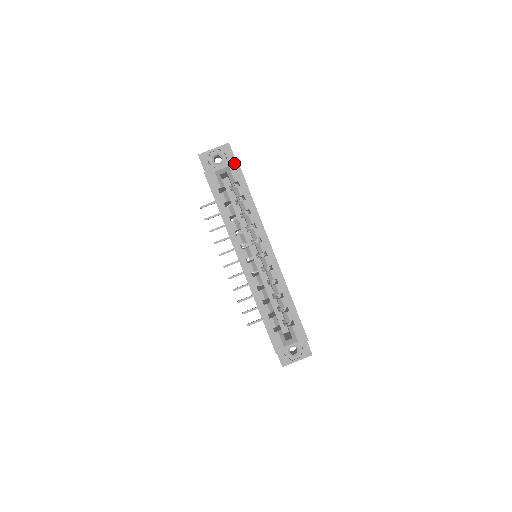
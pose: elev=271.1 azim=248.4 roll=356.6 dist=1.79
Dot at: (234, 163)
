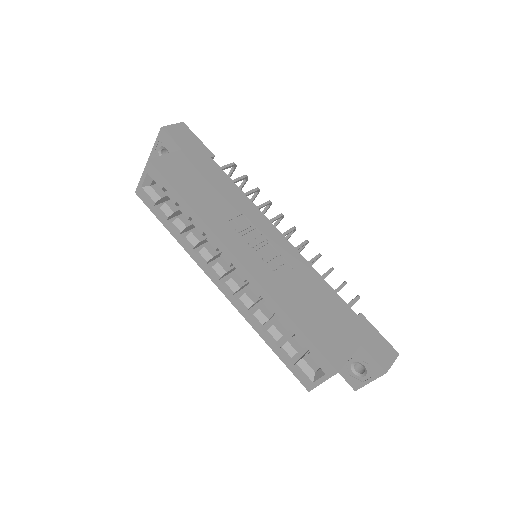
Dot at: (149, 166)
